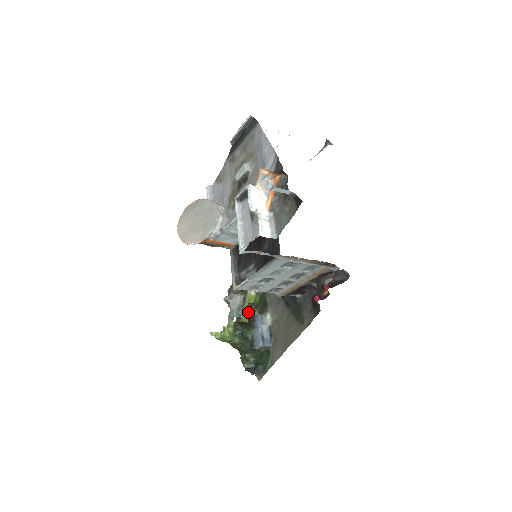
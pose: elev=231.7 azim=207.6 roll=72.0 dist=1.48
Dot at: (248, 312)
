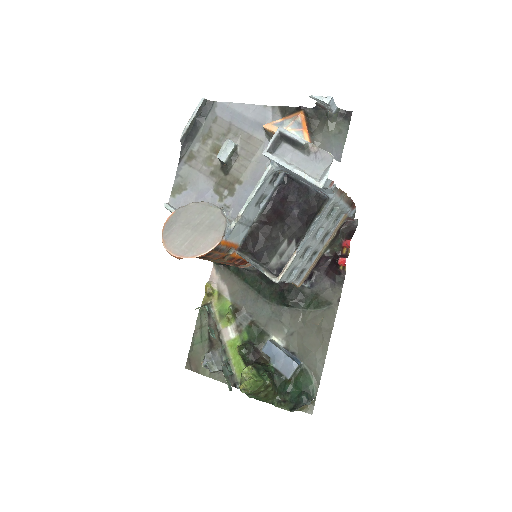
Dot at: (247, 353)
